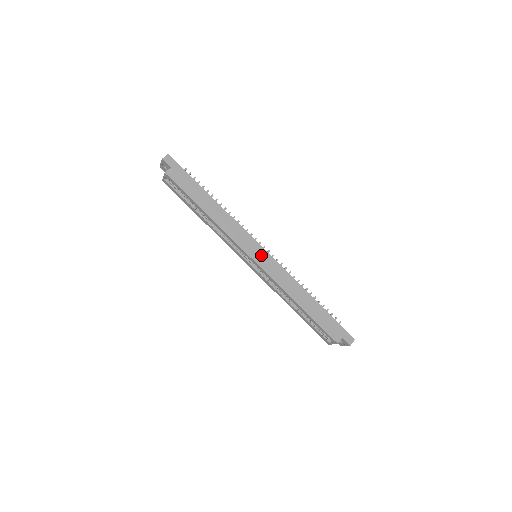
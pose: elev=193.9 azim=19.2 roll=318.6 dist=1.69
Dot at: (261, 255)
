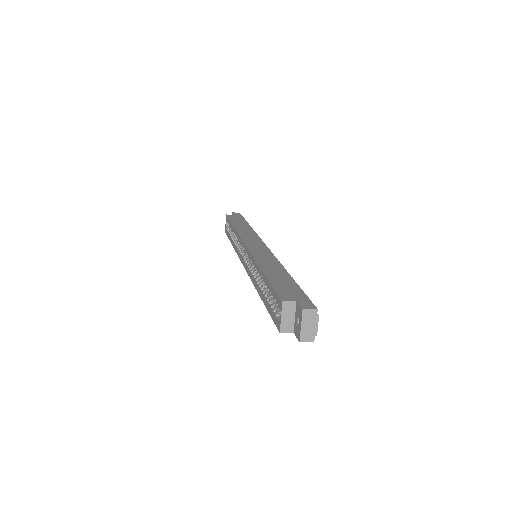
Dot at: (258, 245)
